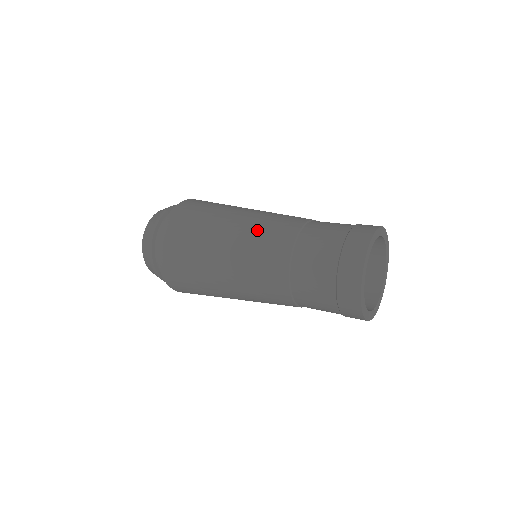
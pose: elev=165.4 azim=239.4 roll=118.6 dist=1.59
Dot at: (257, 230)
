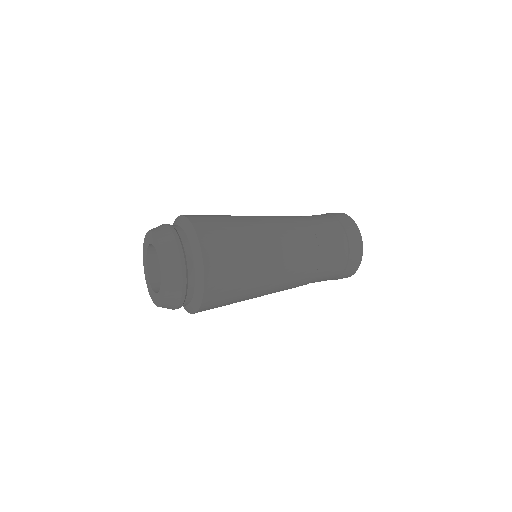
Dot at: occluded
